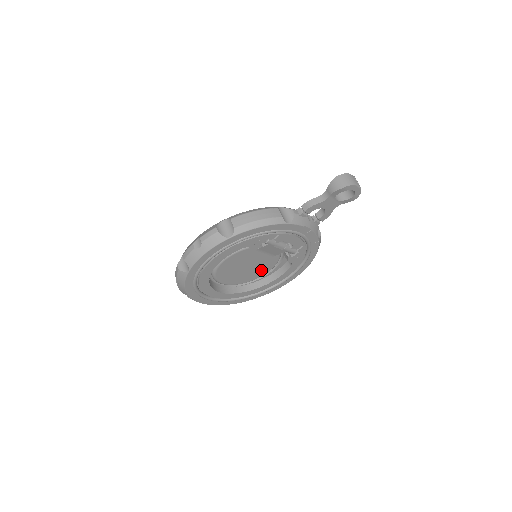
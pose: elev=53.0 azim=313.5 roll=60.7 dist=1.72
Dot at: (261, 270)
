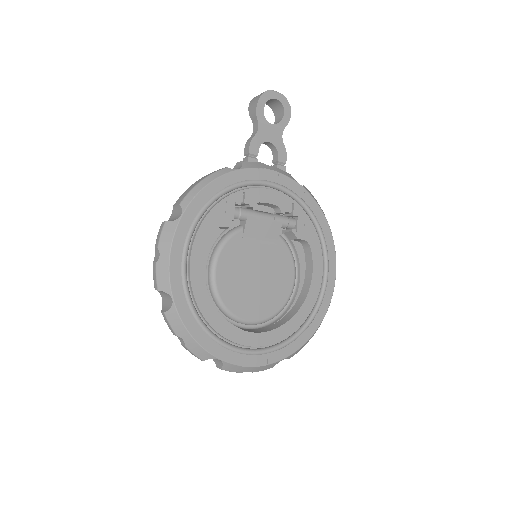
Dot at: (282, 276)
